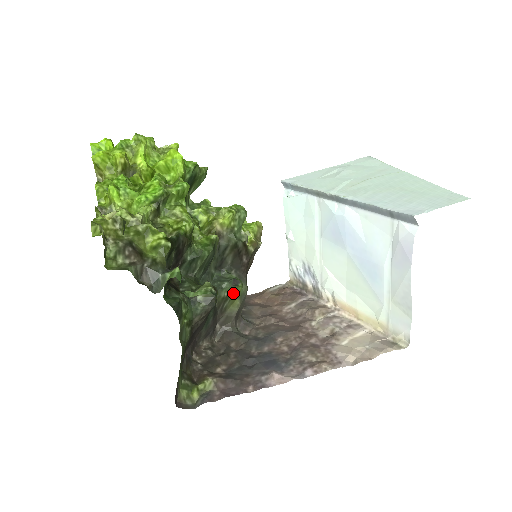
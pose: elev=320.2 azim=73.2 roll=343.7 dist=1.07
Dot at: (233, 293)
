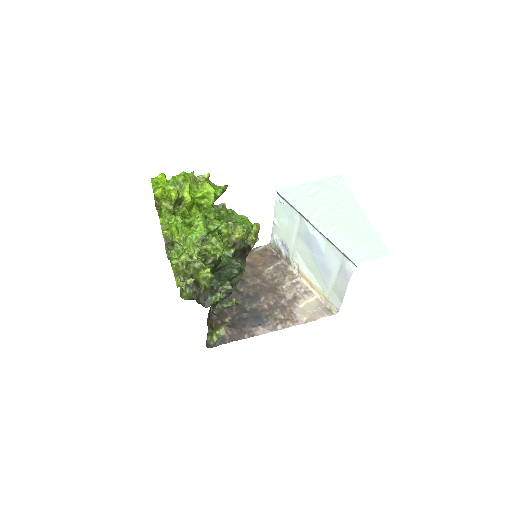
Dot at: (238, 274)
